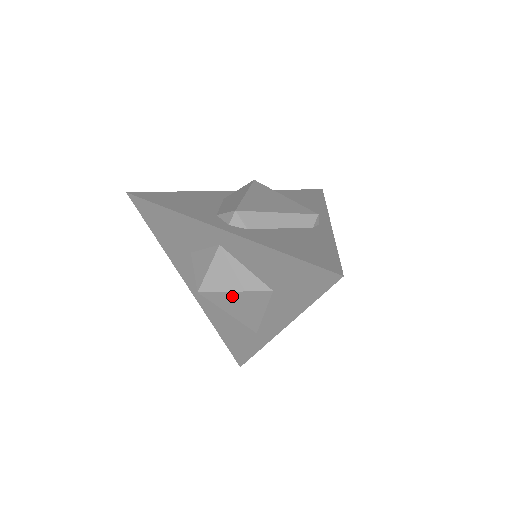
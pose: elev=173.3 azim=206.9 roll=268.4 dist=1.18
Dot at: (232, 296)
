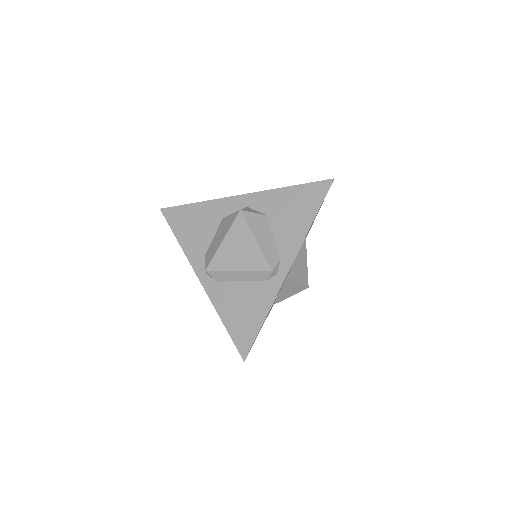
Dot at: occluded
